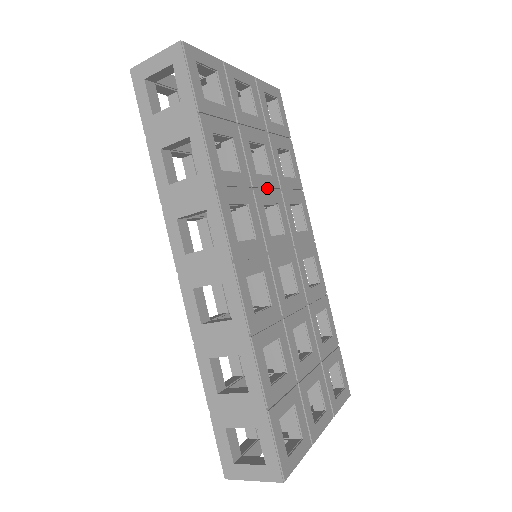
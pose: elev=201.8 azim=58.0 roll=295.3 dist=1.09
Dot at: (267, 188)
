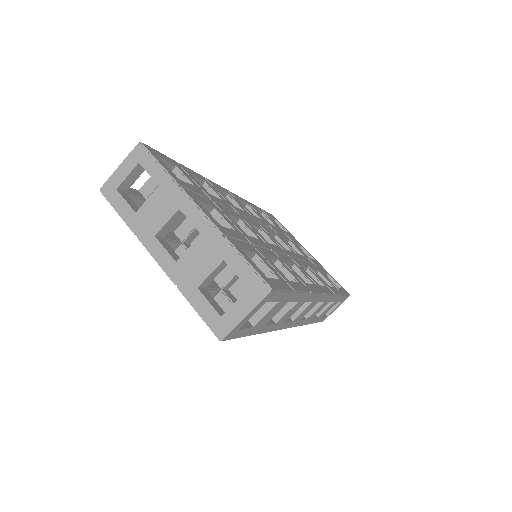
Dot at: occluded
